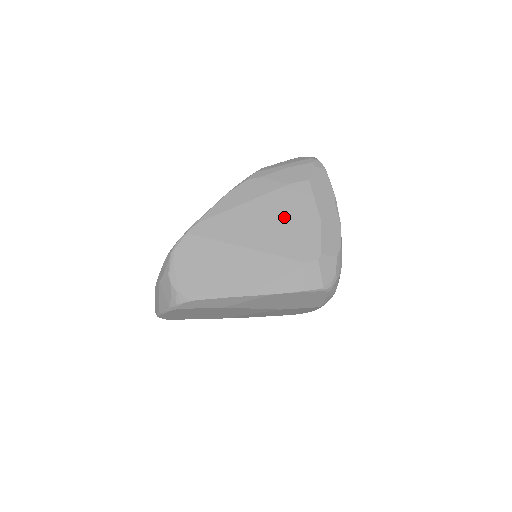
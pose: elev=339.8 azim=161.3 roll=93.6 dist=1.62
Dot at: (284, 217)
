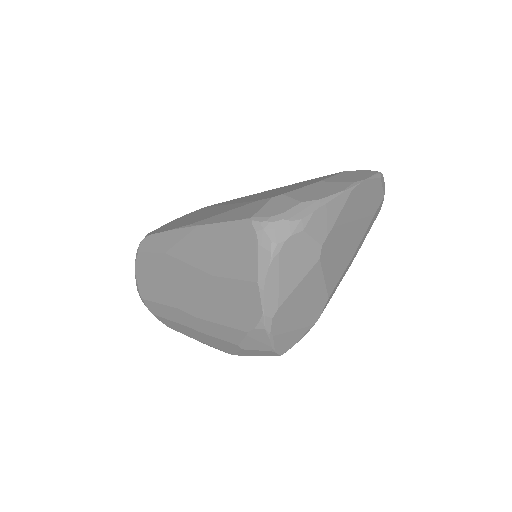
Dot at: (285, 188)
